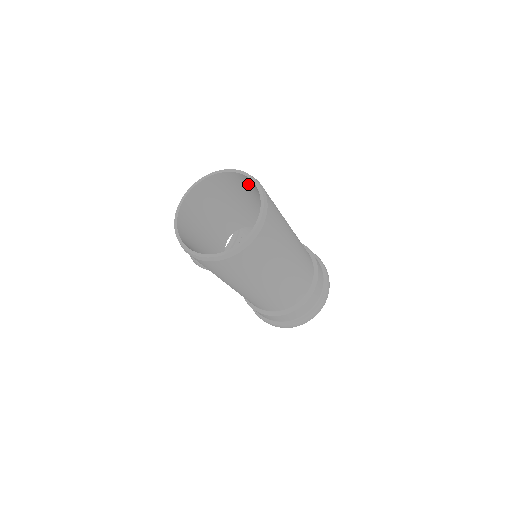
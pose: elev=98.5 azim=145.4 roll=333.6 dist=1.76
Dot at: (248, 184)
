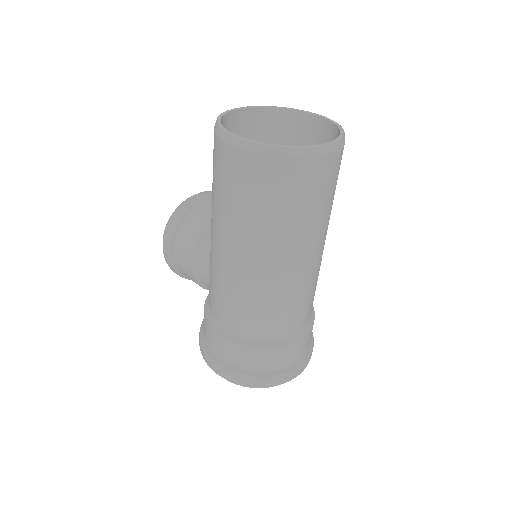
Dot at: (310, 138)
